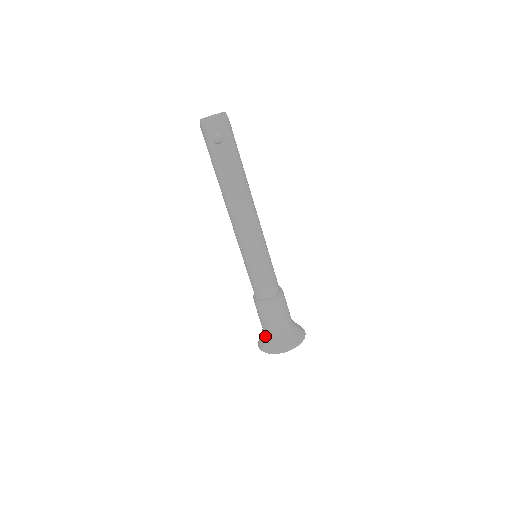
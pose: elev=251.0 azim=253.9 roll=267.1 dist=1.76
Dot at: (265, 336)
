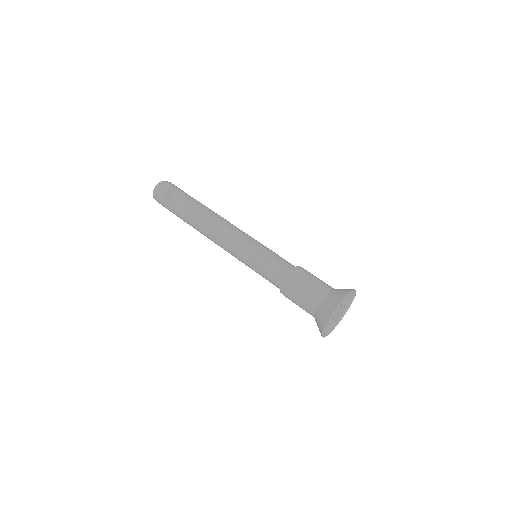
Dot at: (315, 316)
